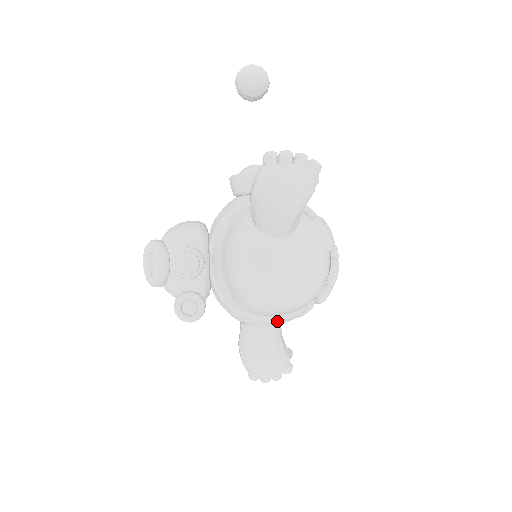
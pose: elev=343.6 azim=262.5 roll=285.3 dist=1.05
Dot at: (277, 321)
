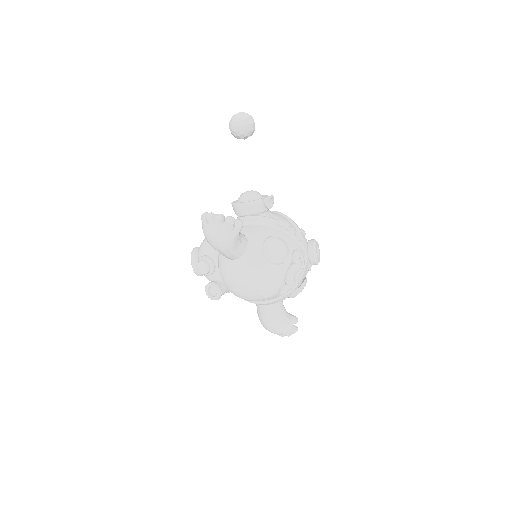
Dot at: (264, 304)
